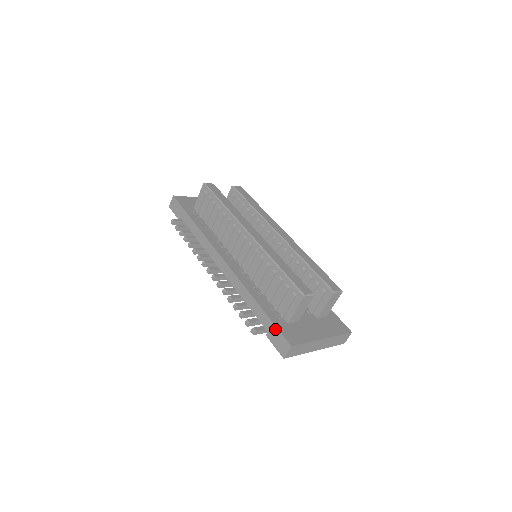
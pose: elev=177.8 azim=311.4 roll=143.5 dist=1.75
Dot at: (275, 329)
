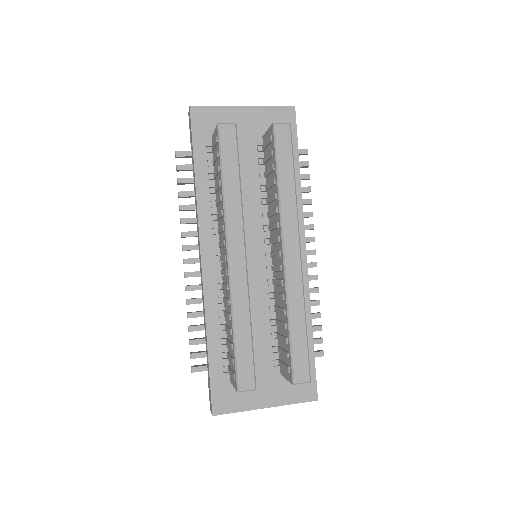
Dot at: (209, 385)
